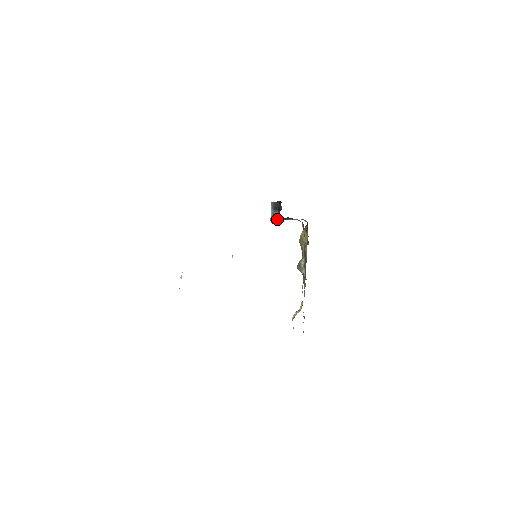
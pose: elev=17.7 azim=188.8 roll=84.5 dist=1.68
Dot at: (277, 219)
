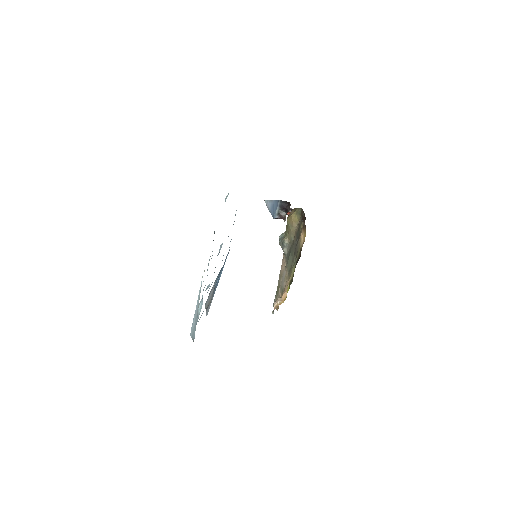
Dot at: (281, 218)
